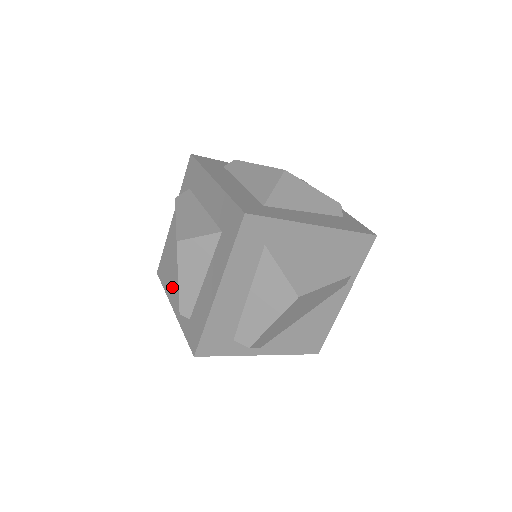
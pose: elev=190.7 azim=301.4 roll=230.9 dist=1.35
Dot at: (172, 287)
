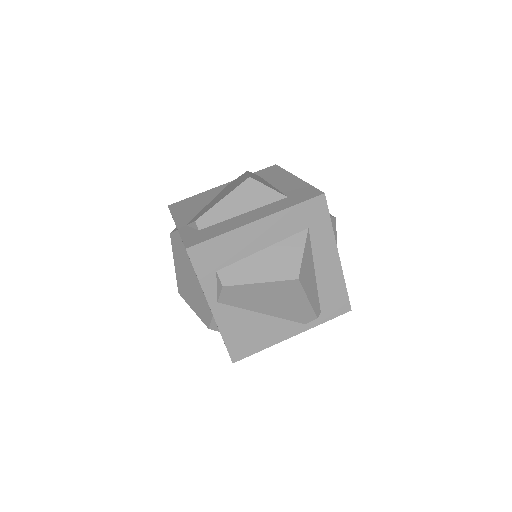
Dot at: (187, 214)
